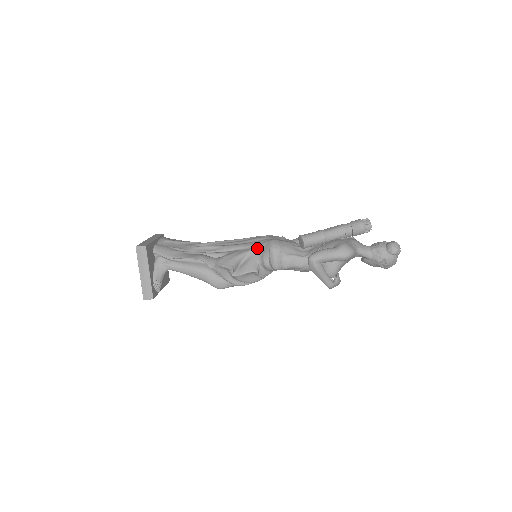
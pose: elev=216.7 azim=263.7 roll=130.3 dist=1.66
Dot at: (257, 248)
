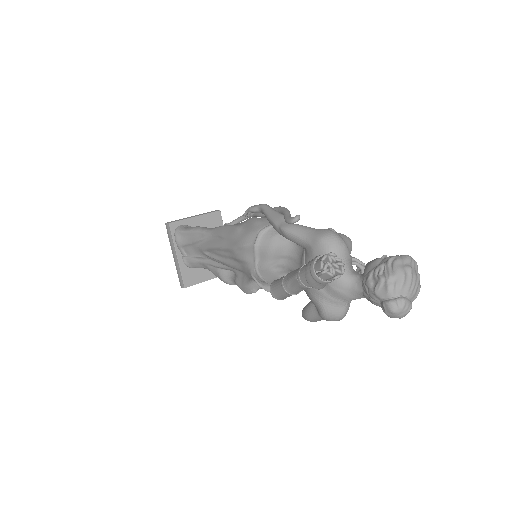
Dot at: occluded
